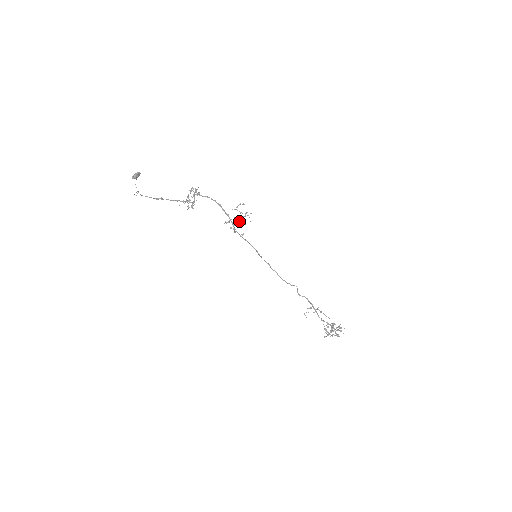
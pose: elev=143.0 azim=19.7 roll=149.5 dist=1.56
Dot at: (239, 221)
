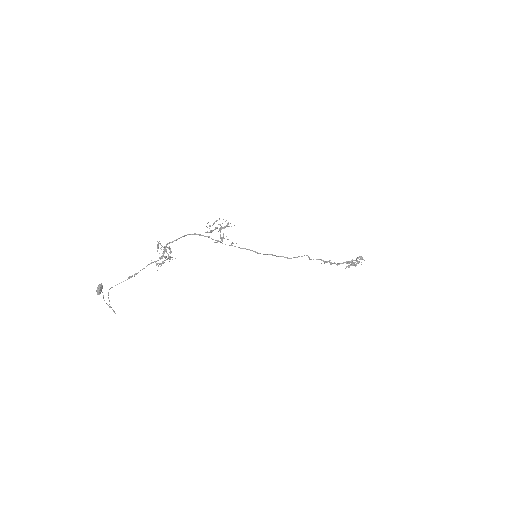
Dot at: (223, 238)
